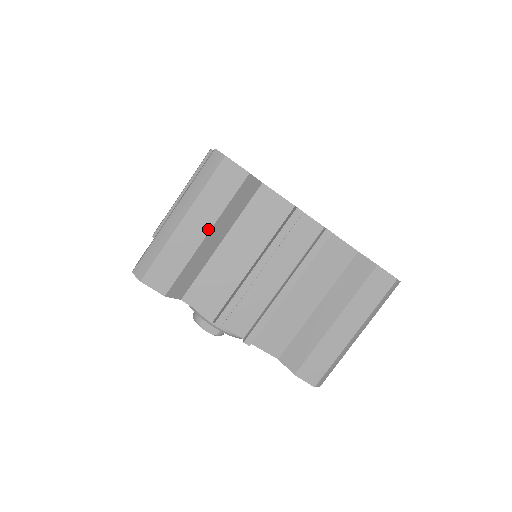
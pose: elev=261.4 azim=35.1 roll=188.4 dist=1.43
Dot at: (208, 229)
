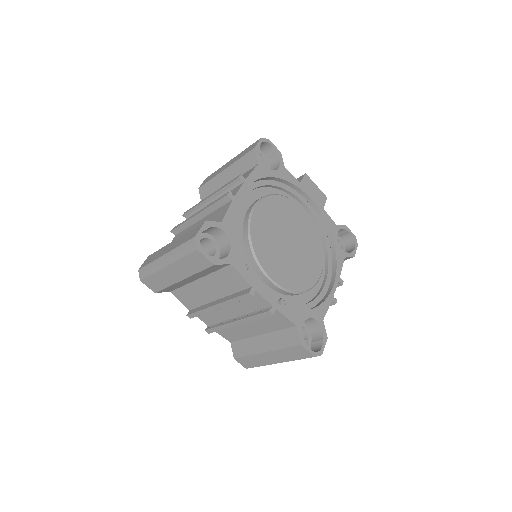
Dot at: (183, 278)
